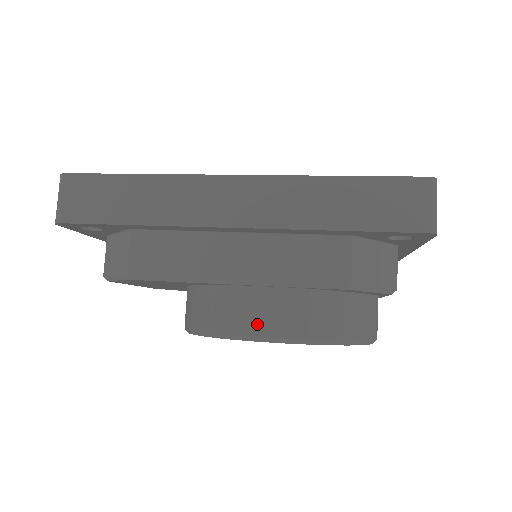
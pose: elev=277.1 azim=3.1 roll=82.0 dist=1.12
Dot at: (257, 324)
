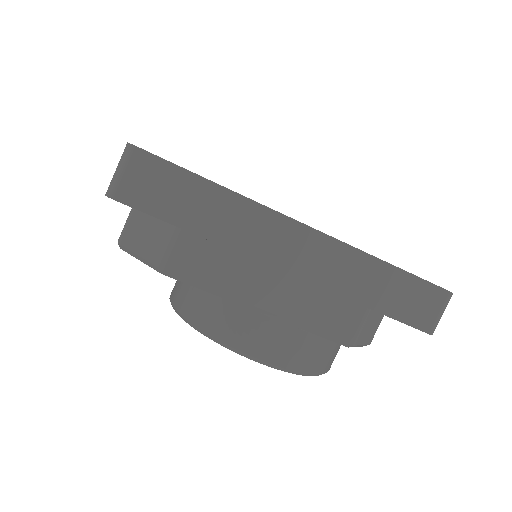
Dot at: (264, 349)
